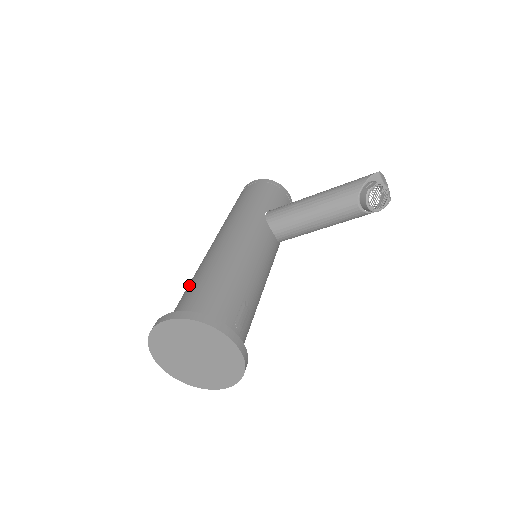
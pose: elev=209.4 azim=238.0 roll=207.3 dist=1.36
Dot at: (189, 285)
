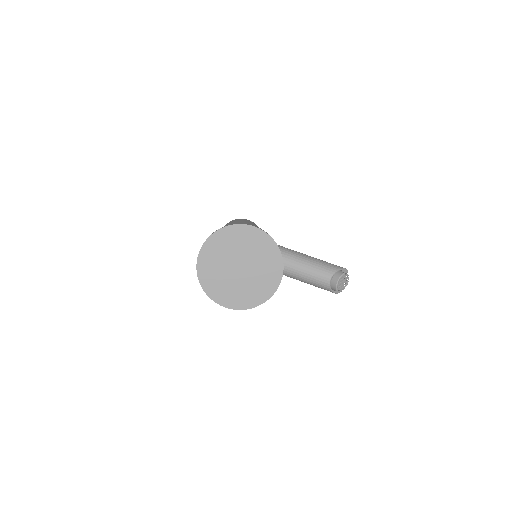
Dot at: occluded
